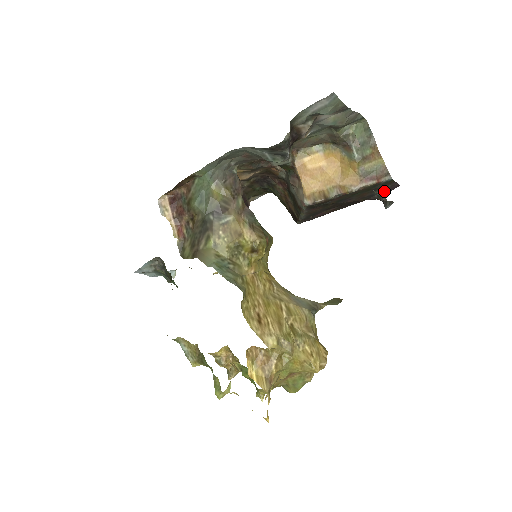
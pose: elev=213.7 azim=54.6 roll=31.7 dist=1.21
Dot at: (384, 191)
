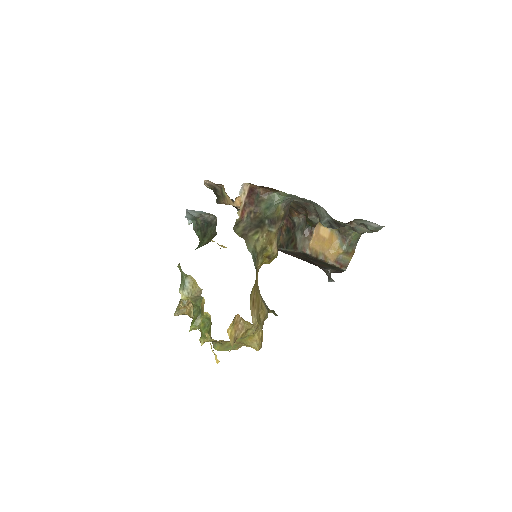
Dot at: (333, 271)
